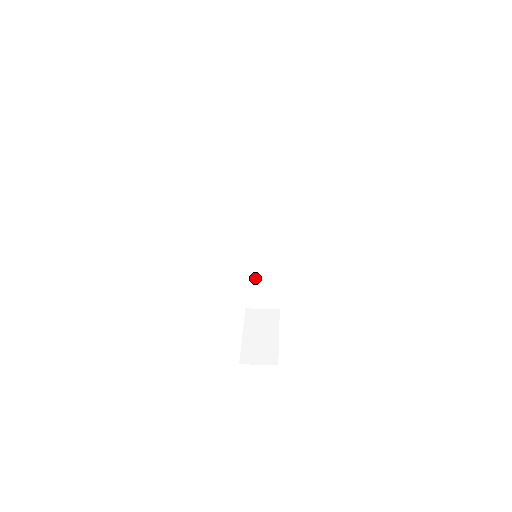
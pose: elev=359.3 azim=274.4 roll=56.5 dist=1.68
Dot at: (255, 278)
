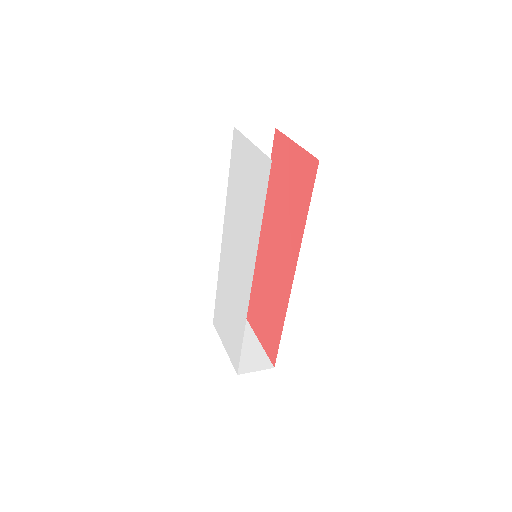
Dot at: occluded
